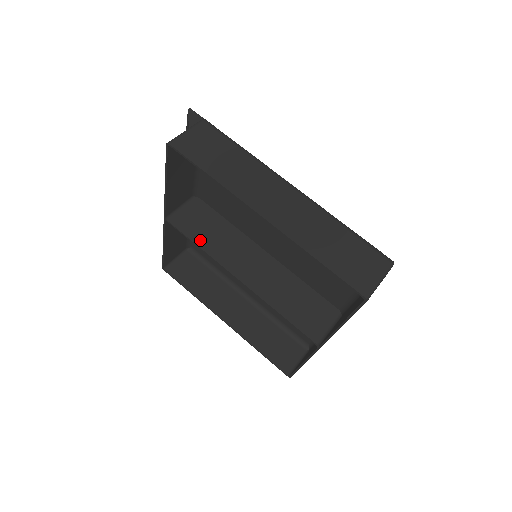
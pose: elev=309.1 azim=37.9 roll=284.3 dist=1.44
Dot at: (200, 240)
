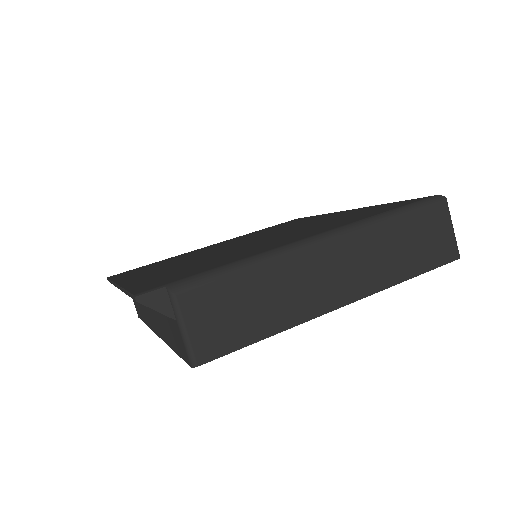
Dot at: occluded
